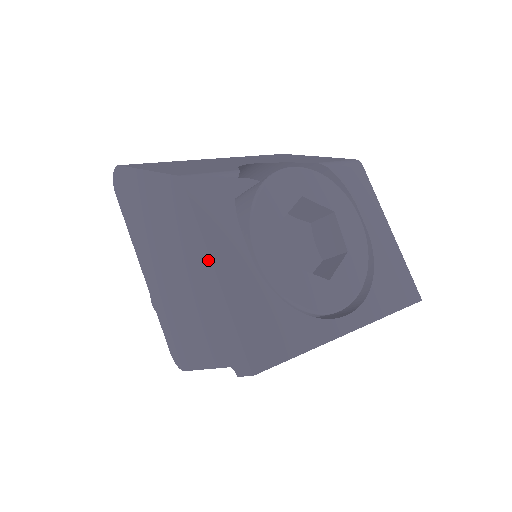
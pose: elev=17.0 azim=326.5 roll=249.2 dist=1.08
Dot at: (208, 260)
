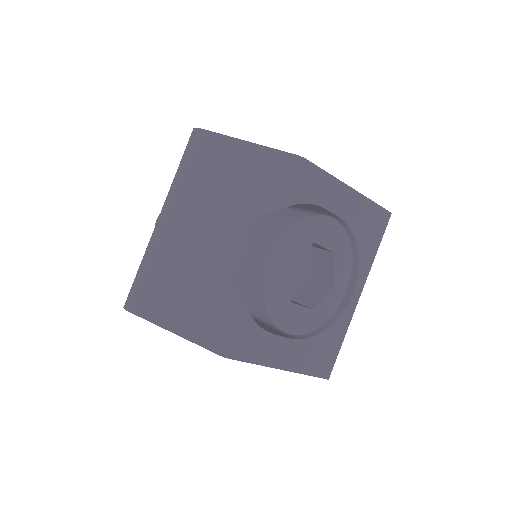
Dot at: (272, 367)
